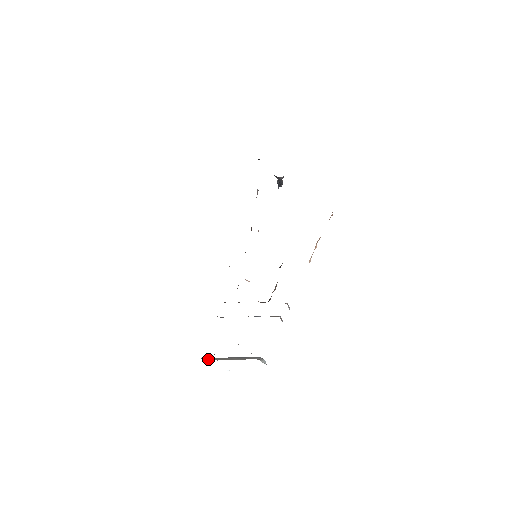
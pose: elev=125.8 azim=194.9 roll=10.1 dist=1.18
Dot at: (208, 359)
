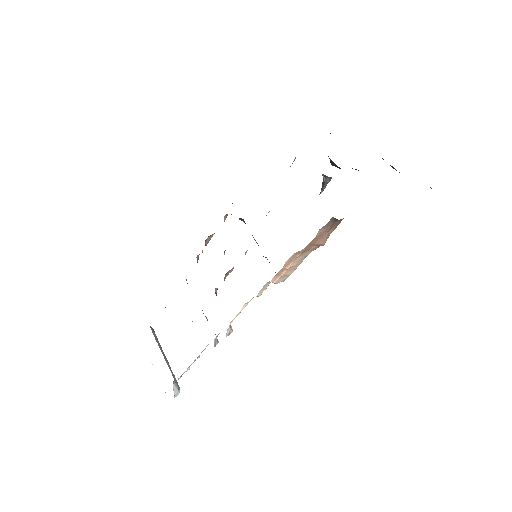
Dot at: (153, 332)
